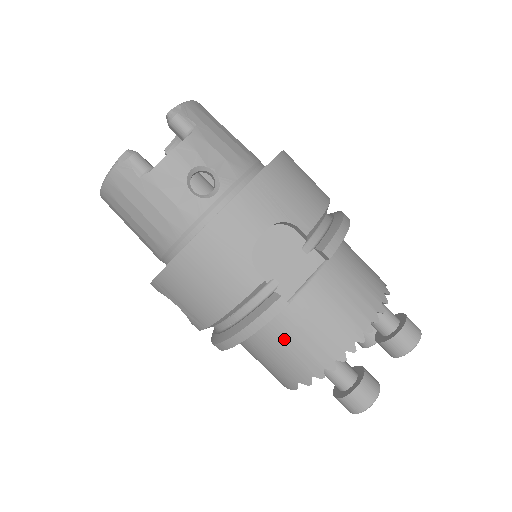
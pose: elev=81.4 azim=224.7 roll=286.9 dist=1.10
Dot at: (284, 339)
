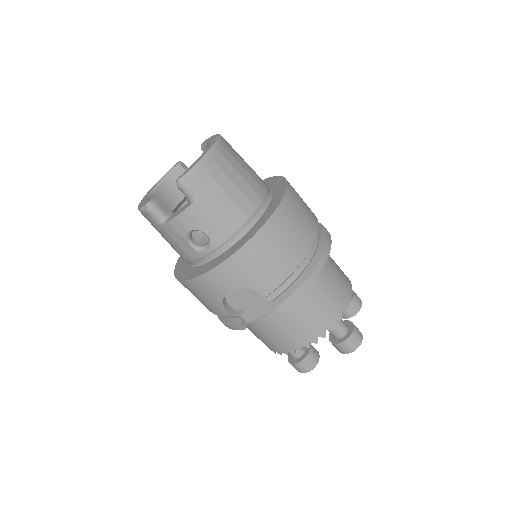
Dot at: (252, 330)
